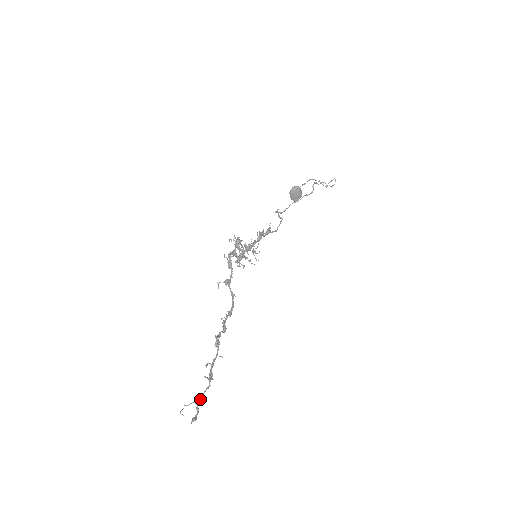
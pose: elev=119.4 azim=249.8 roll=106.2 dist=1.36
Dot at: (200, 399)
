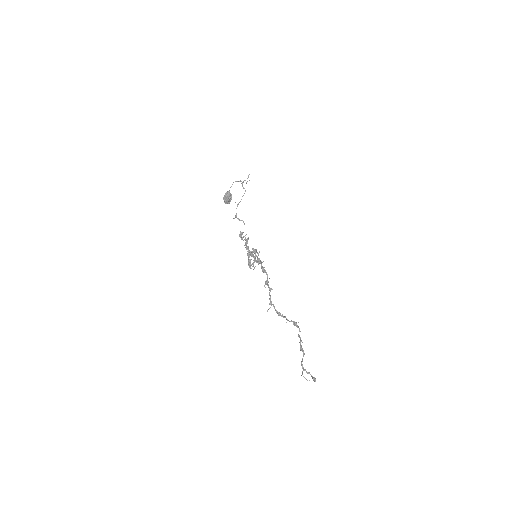
Dot at: (303, 367)
